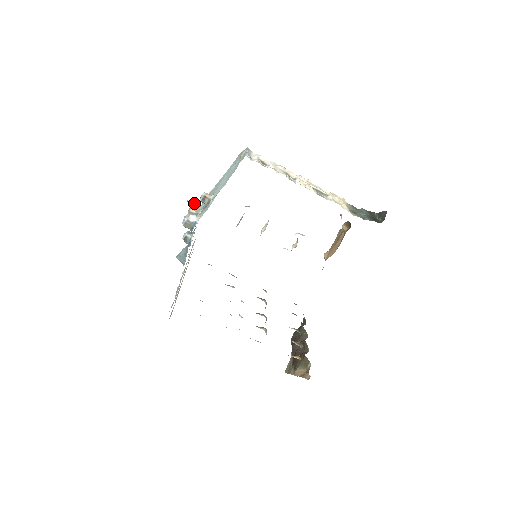
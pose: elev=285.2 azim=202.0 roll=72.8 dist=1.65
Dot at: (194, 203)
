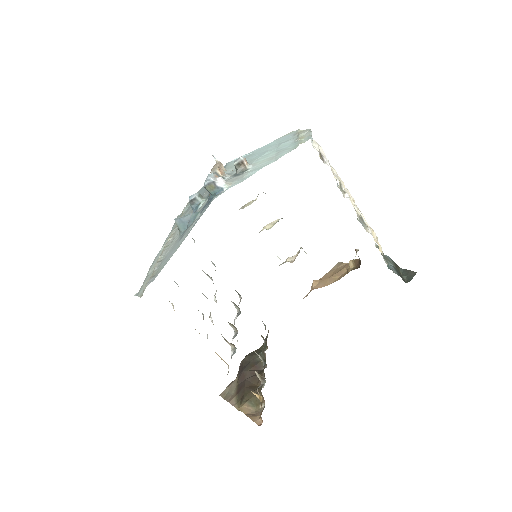
Dot at: occluded
